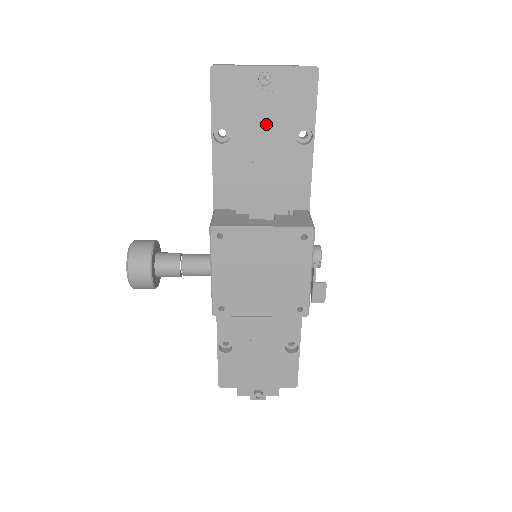
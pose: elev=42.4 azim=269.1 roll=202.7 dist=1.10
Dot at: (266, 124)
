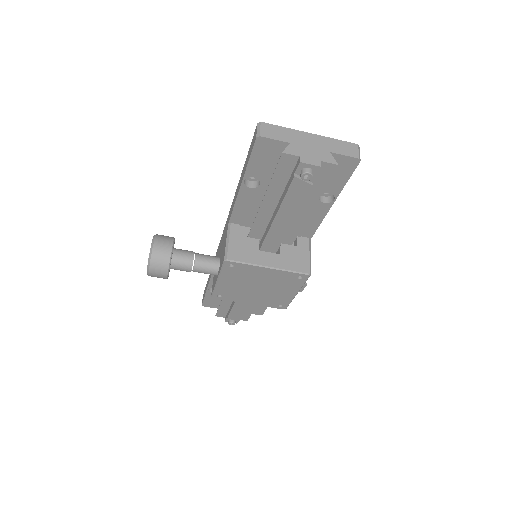
Dot at: (296, 200)
